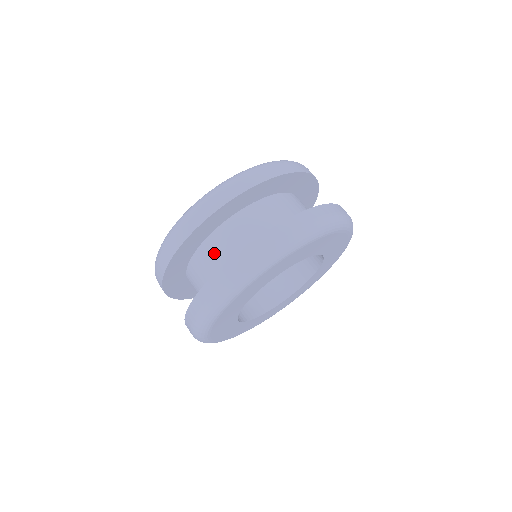
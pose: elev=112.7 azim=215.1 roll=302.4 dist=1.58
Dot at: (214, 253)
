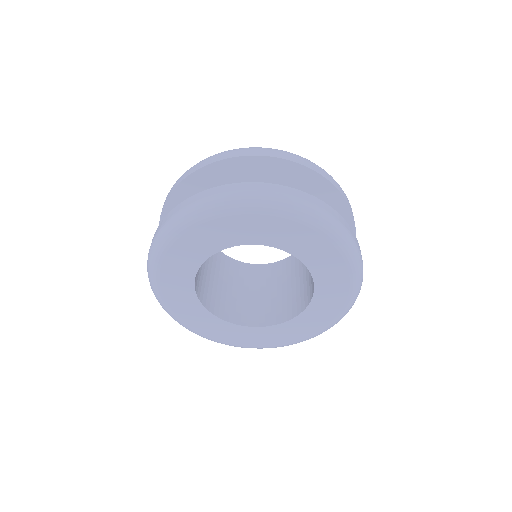
Dot at: occluded
